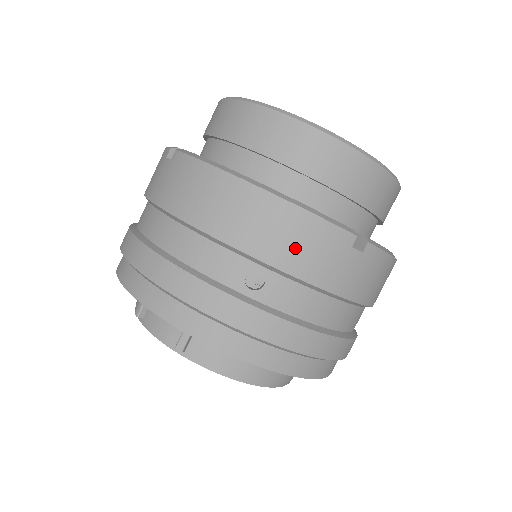
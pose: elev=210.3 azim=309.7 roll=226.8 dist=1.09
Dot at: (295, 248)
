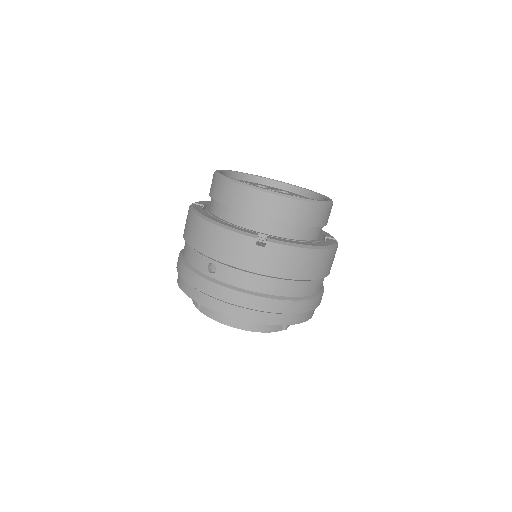
Dot at: (224, 249)
